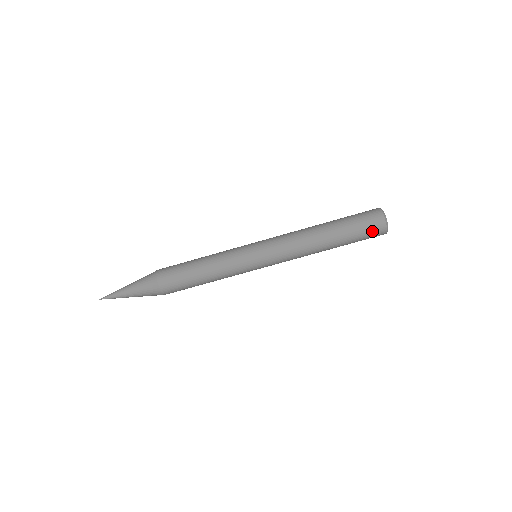
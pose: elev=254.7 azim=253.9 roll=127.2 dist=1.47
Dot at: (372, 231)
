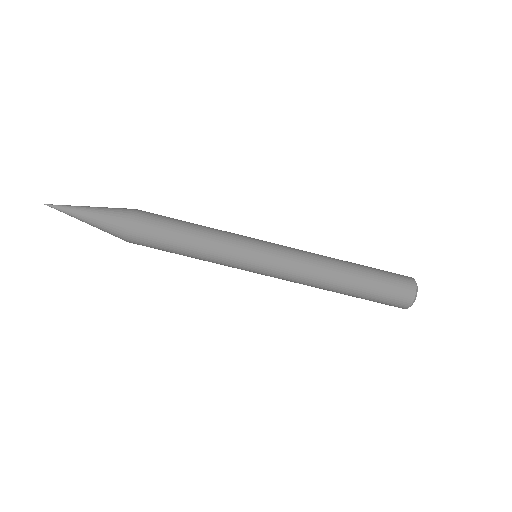
Dot at: (391, 304)
